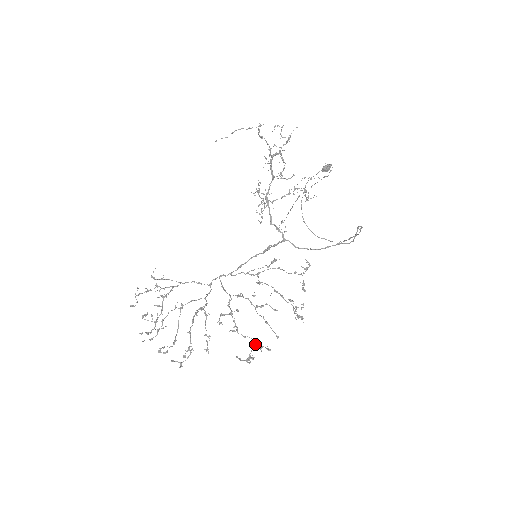
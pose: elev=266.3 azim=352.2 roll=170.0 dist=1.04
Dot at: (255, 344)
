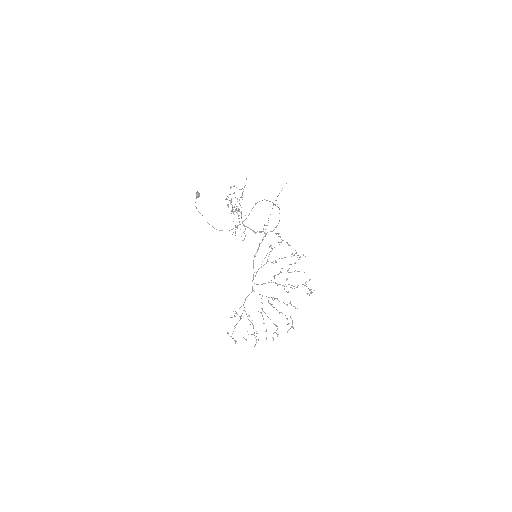
Dot at: (304, 285)
